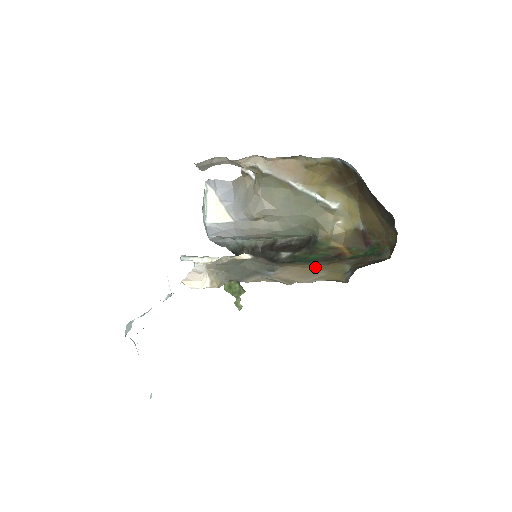
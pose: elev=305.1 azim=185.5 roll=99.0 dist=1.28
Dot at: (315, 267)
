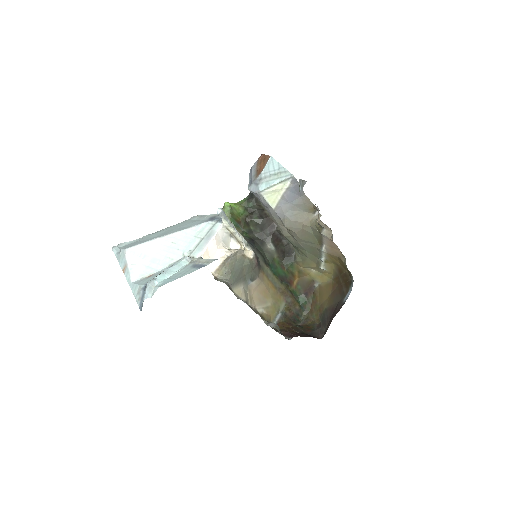
Dot at: (272, 292)
